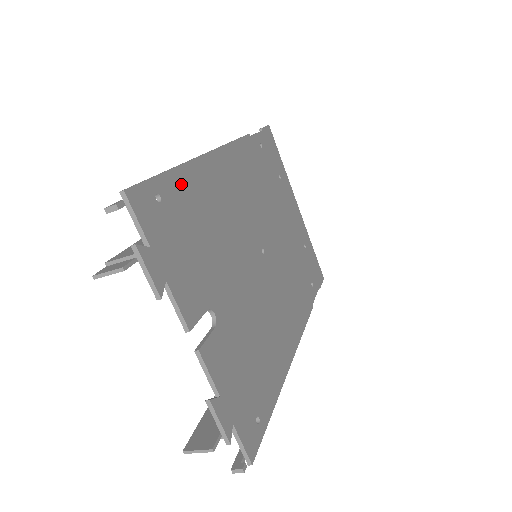
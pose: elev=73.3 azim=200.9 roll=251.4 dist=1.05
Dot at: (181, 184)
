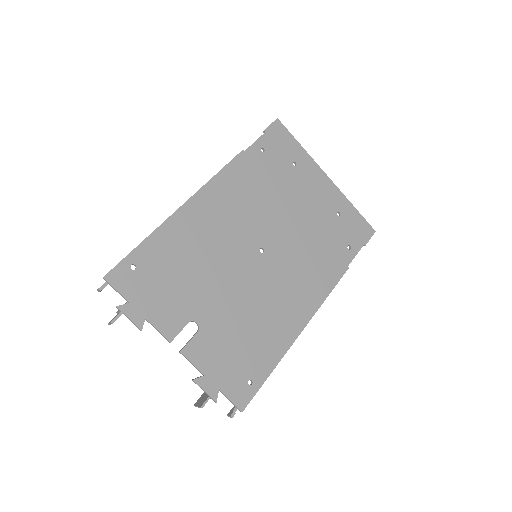
Dot at: (155, 245)
